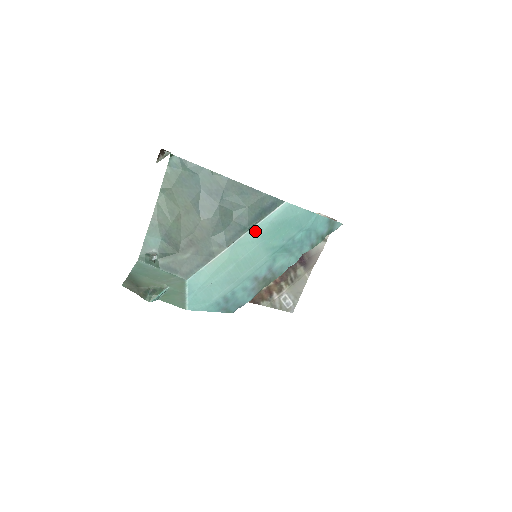
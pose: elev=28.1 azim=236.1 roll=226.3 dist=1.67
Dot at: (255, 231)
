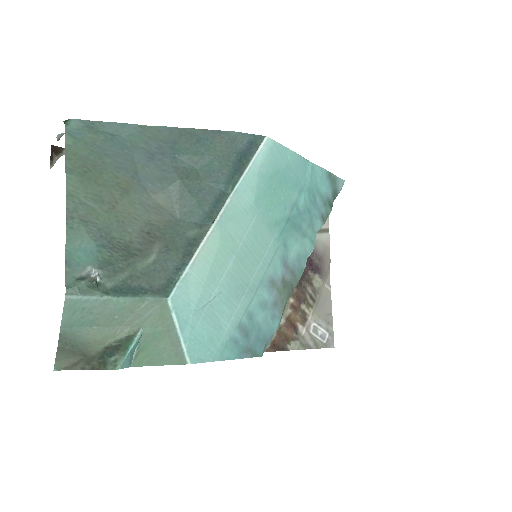
Dot at: (243, 191)
